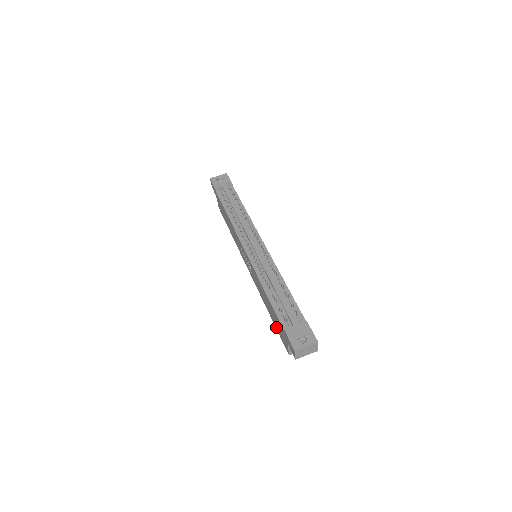
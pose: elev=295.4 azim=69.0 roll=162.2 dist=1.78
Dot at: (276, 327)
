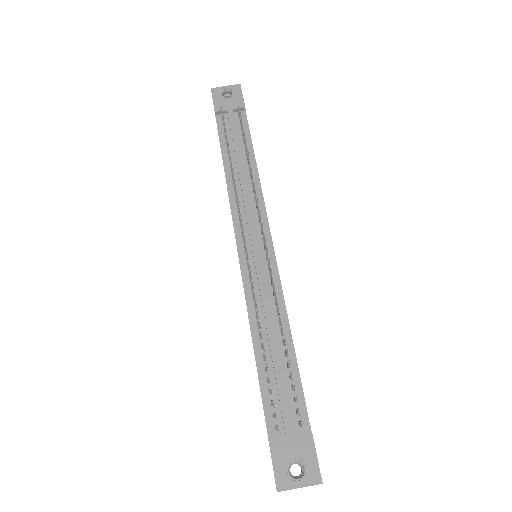
Dot at: occluded
